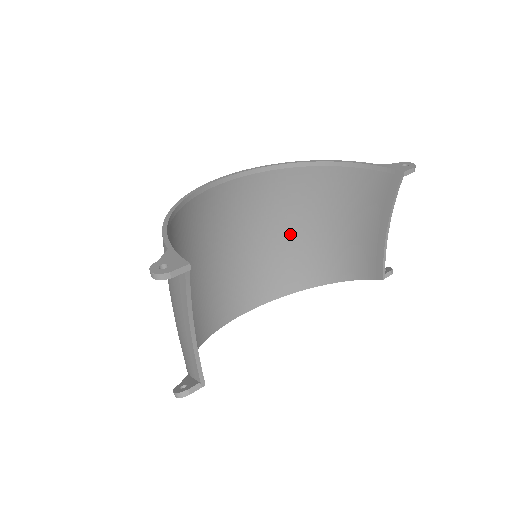
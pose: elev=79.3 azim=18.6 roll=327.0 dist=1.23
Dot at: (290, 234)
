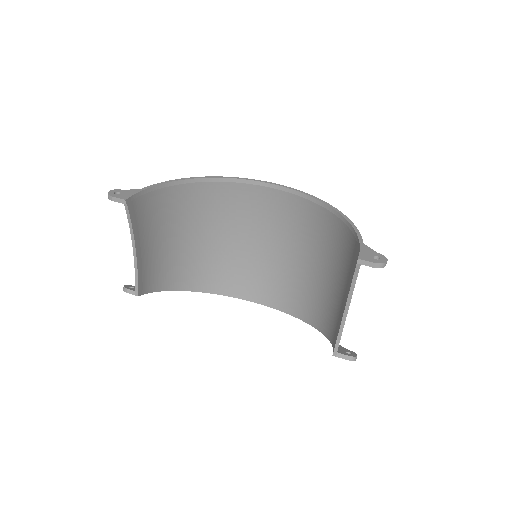
Dot at: (314, 267)
